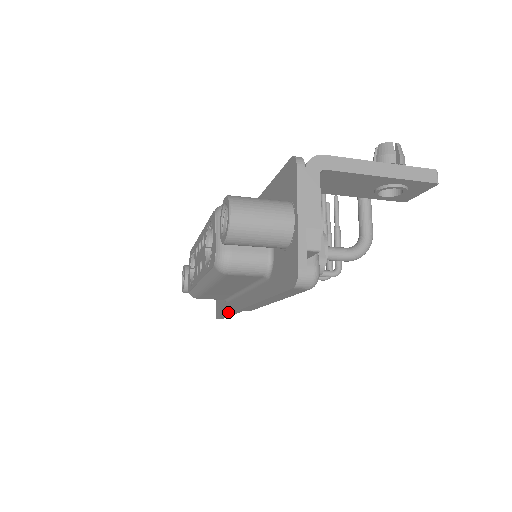
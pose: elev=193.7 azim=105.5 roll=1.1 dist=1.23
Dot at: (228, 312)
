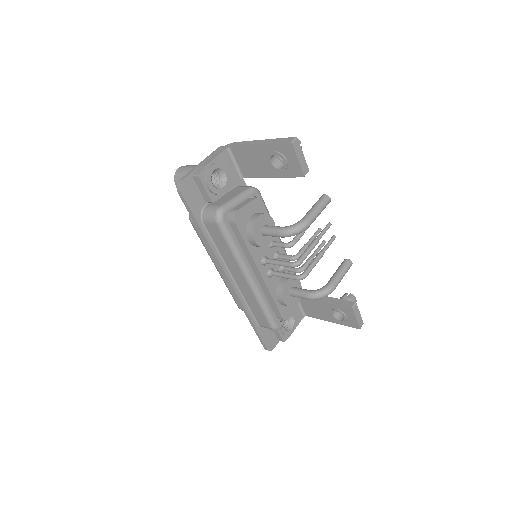
Dot at: (247, 315)
